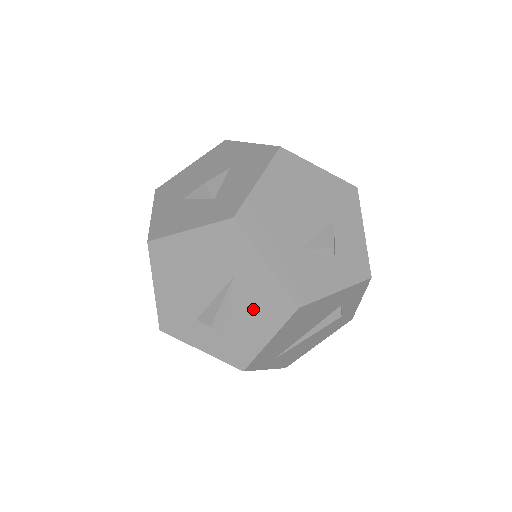
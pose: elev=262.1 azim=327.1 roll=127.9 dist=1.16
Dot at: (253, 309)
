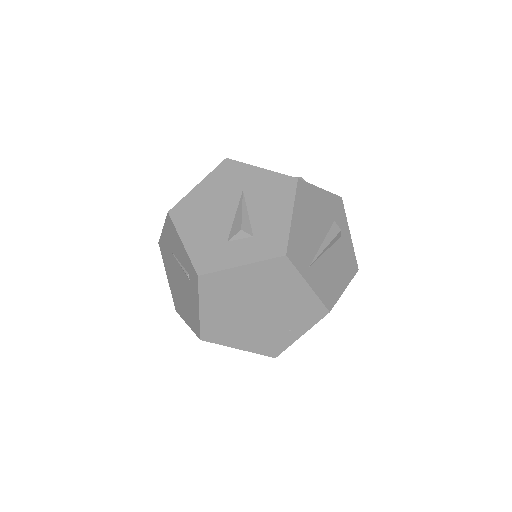
Dot at: (267, 201)
